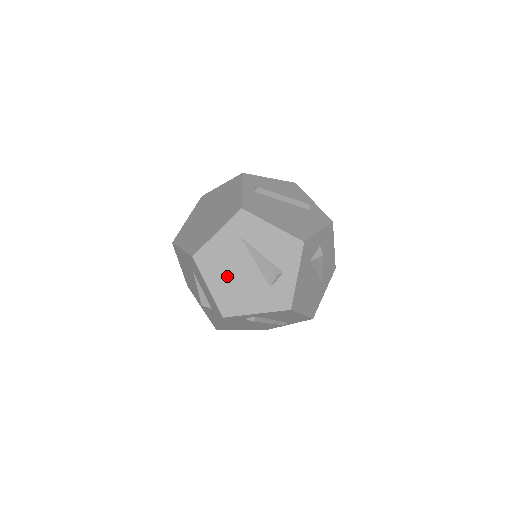
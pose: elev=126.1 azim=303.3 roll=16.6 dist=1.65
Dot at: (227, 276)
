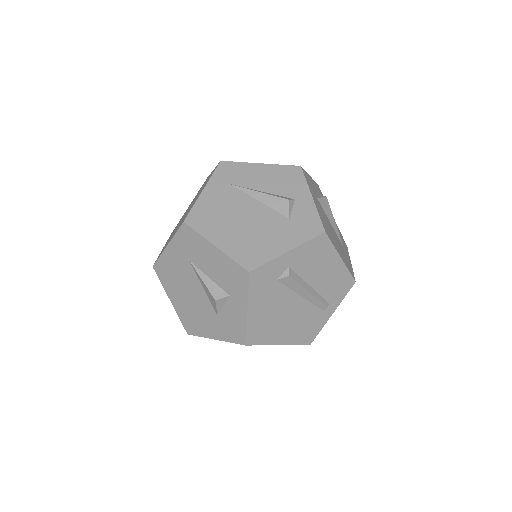
Dot at: (233, 226)
